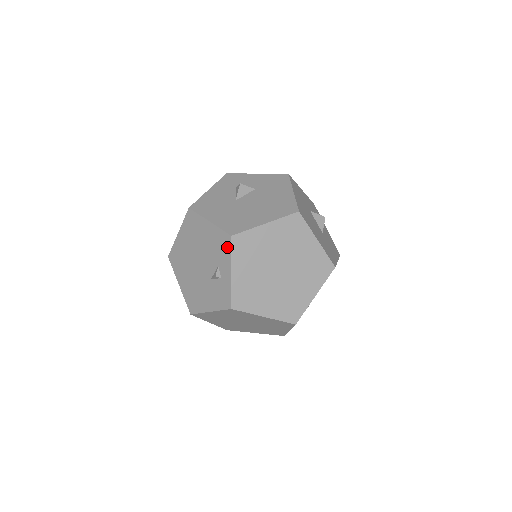
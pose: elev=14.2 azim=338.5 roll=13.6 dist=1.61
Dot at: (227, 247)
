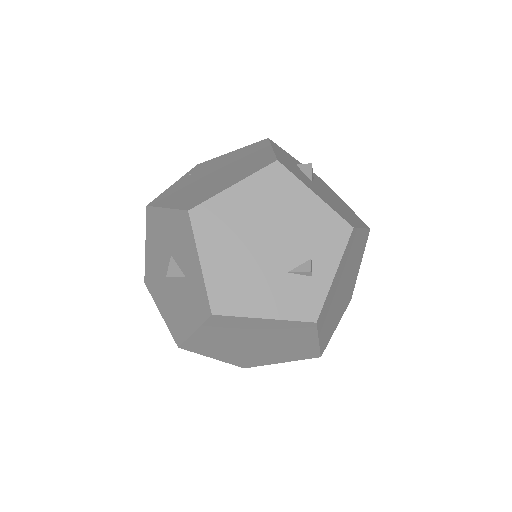
Dot at: (340, 239)
